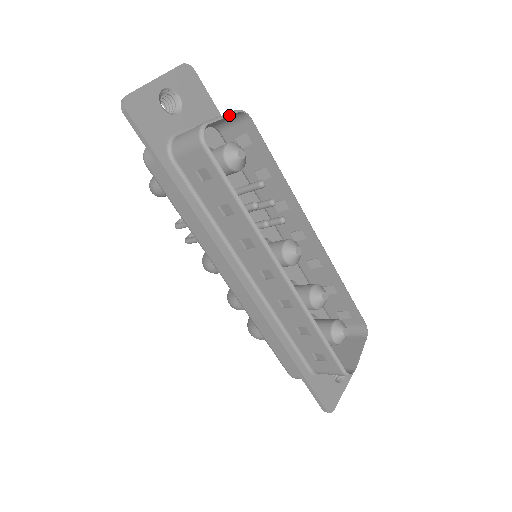
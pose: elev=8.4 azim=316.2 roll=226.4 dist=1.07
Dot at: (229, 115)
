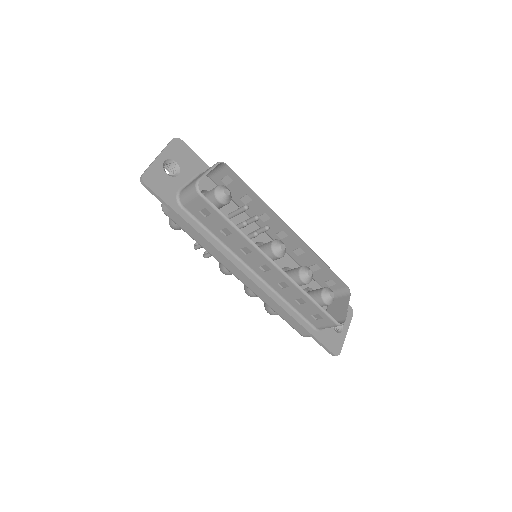
Dot at: (212, 169)
